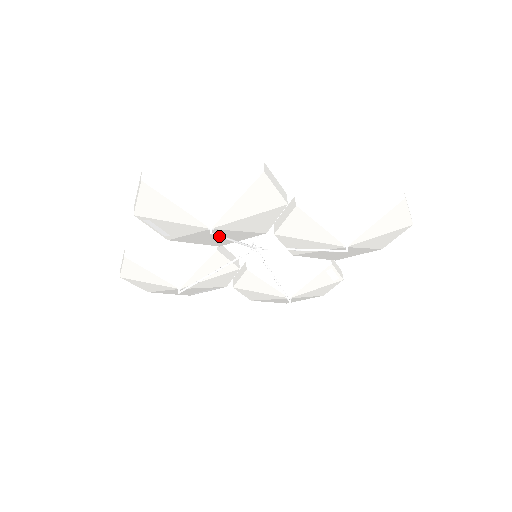
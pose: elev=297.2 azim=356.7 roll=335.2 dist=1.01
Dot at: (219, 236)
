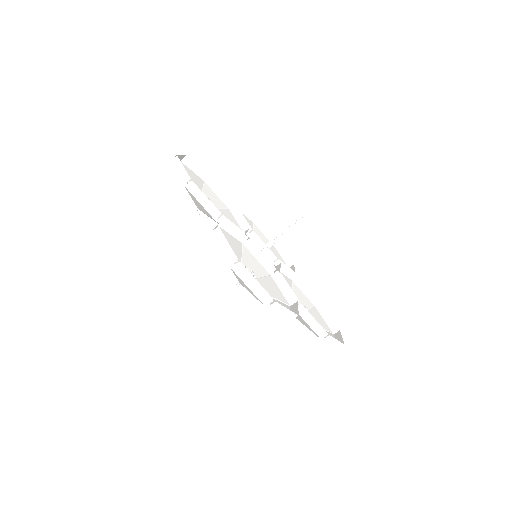
Dot at: occluded
